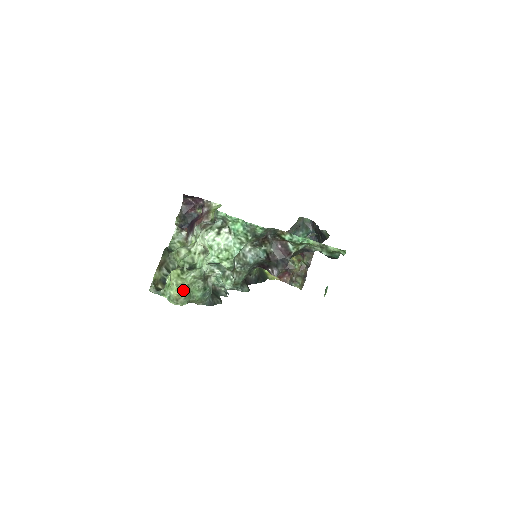
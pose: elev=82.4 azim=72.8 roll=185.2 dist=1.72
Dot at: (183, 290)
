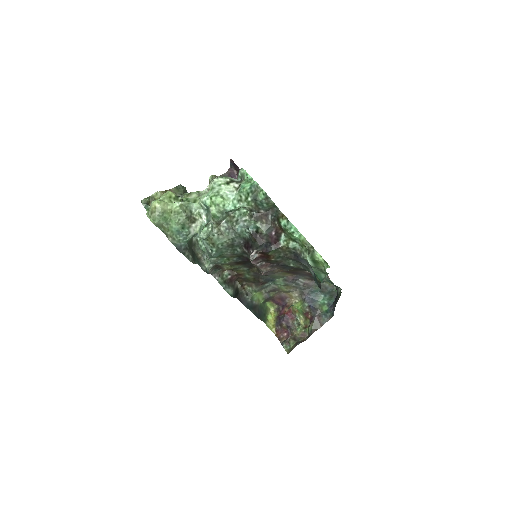
Dot at: (163, 207)
